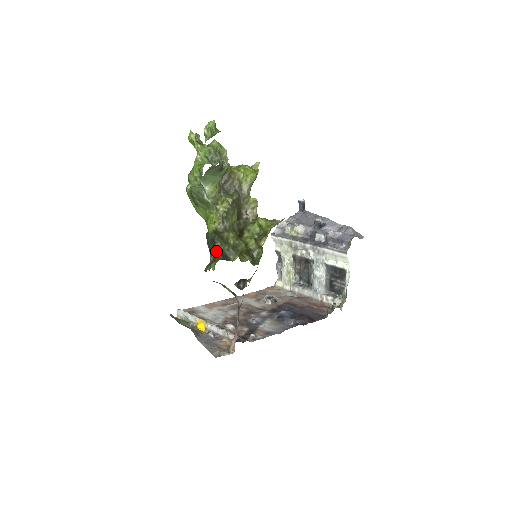
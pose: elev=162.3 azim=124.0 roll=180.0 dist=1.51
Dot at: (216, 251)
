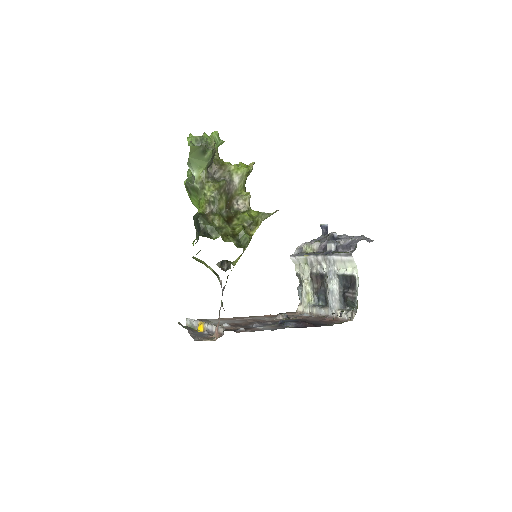
Dot at: (199, 229)
